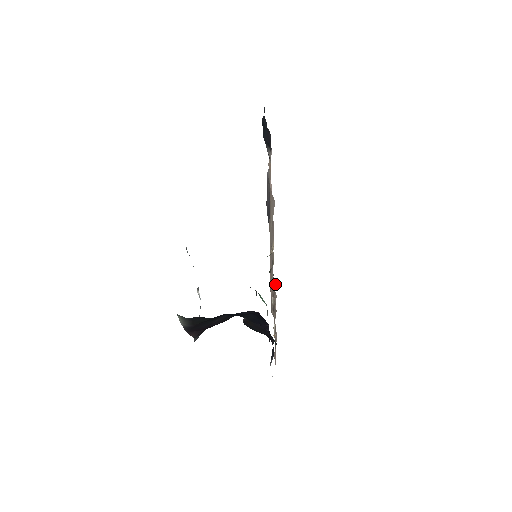
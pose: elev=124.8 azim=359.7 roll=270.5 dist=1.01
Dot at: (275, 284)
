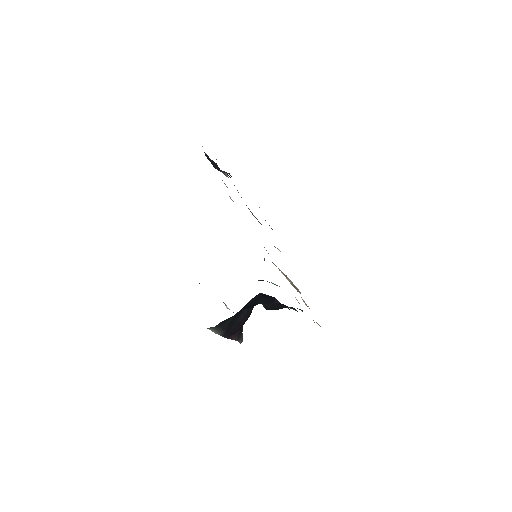
Dot at: (278, 268)
